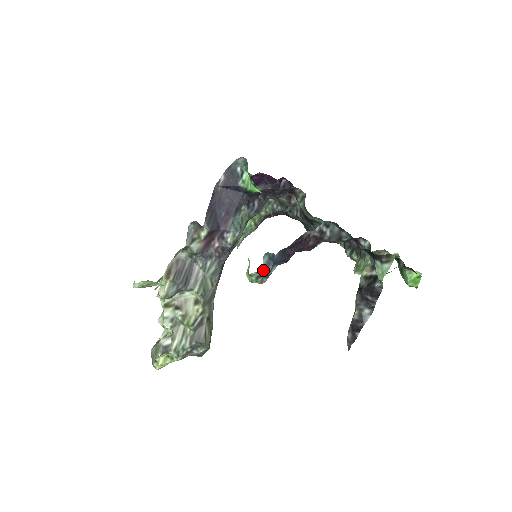
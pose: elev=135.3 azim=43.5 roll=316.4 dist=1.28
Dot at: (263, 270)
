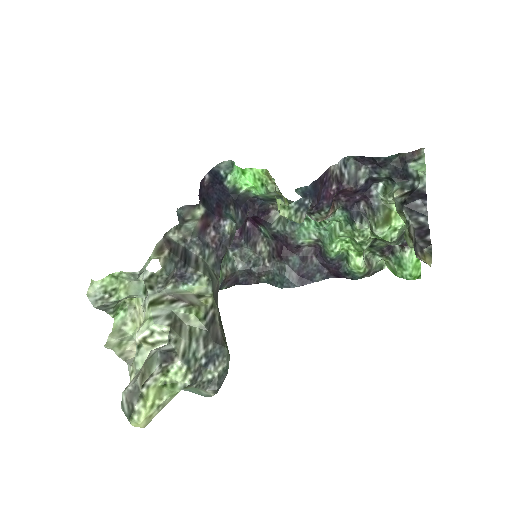
Dot at: (302, 199)
